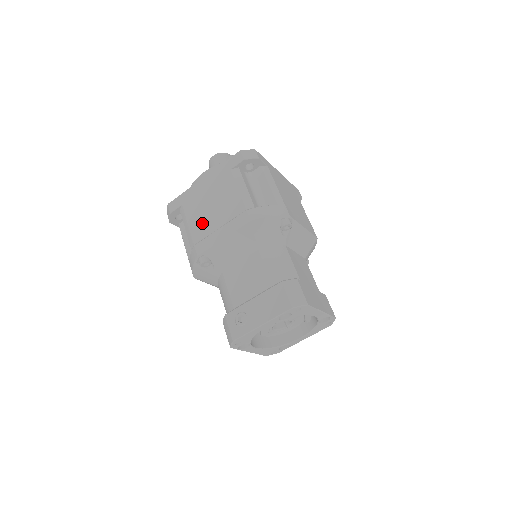
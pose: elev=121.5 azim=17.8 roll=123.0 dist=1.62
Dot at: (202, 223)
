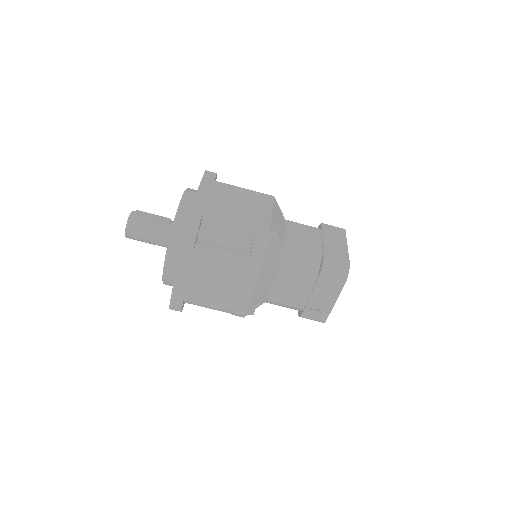
Dot at: (220, 298)
